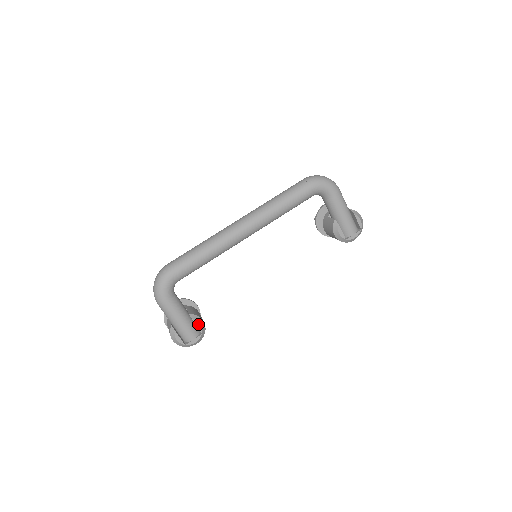
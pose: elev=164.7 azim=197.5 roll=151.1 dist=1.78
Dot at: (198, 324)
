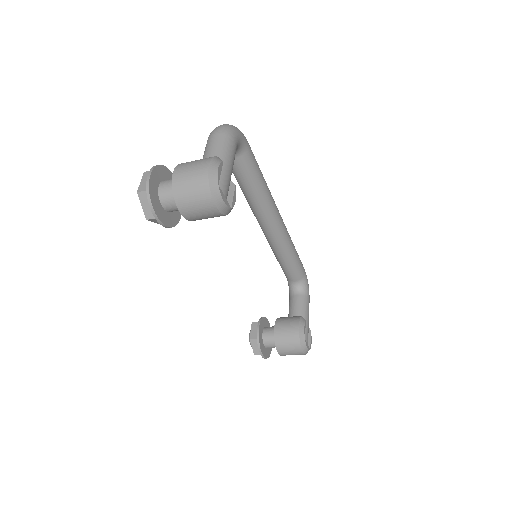
Dot at: (235, 197)
